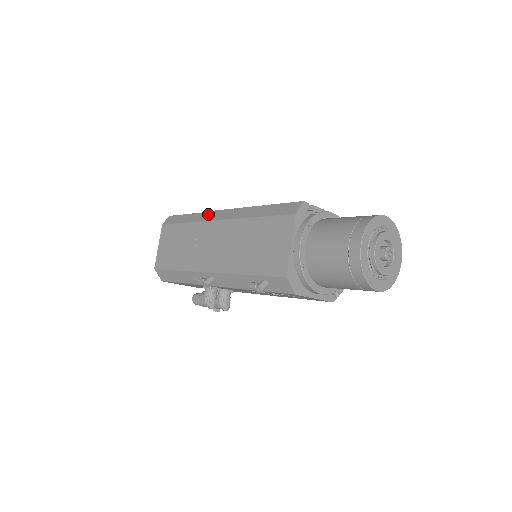
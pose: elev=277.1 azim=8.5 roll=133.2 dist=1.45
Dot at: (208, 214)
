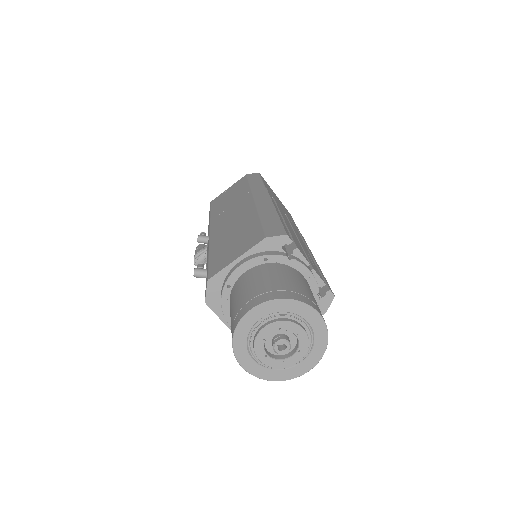
Dot at: (262, 190)
